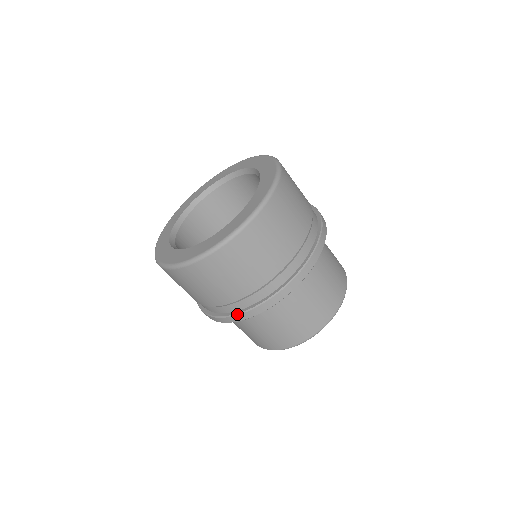
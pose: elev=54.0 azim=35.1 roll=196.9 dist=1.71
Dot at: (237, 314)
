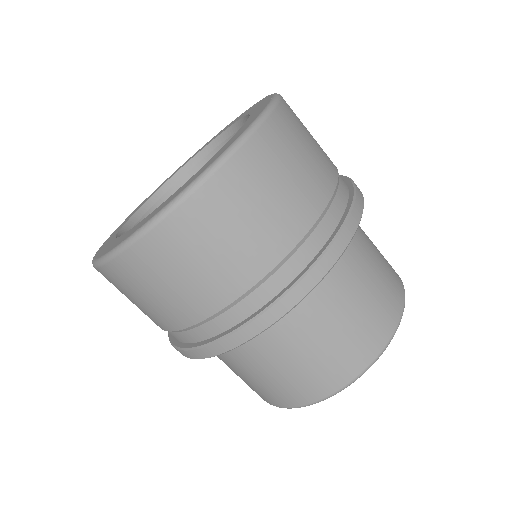
Dot at: (173, 345)
